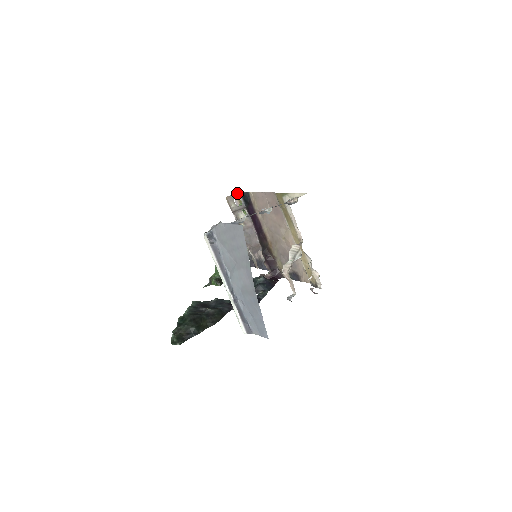
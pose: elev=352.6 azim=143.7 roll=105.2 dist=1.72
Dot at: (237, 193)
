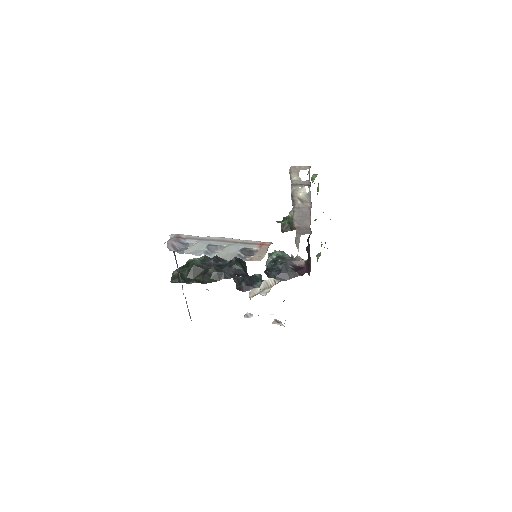
Dot at: (307, 166)
